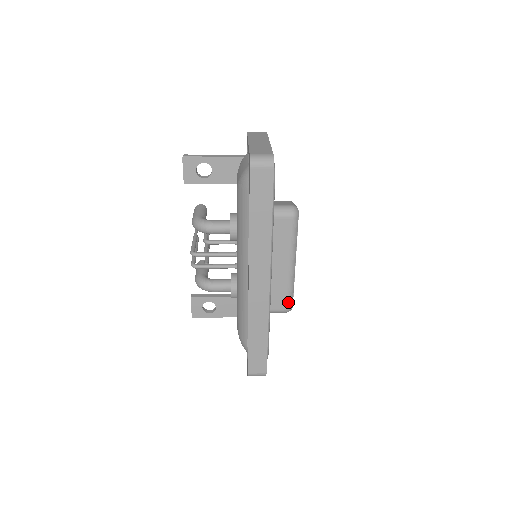
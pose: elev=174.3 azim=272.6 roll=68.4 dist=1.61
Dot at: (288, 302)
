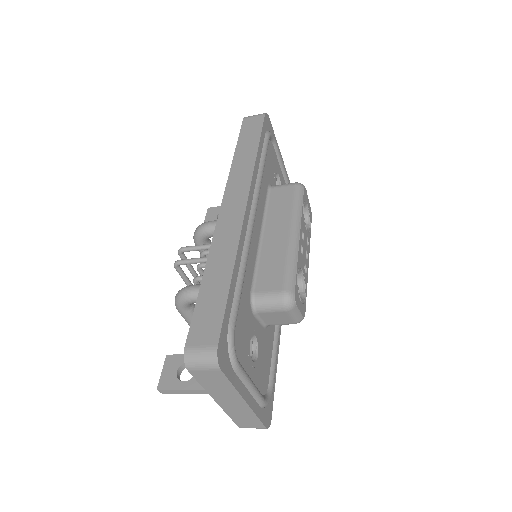
Dot at: (286, 280)
